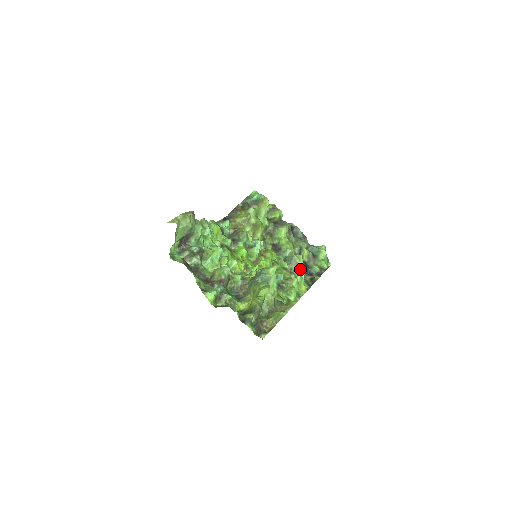
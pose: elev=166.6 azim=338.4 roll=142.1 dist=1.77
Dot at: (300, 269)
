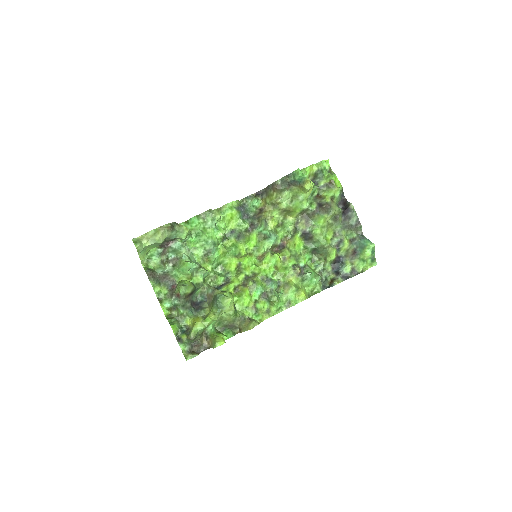
Dot at: (310, 275)
